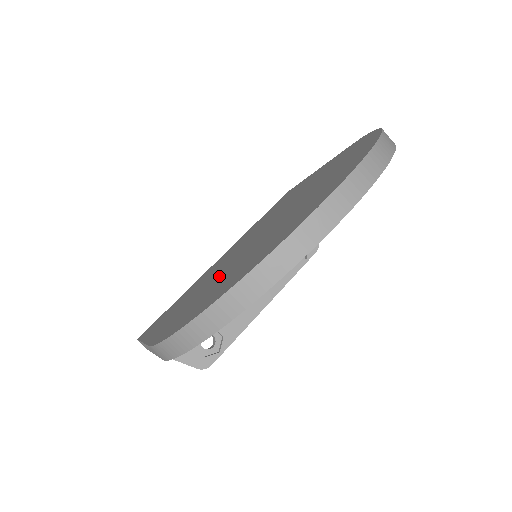
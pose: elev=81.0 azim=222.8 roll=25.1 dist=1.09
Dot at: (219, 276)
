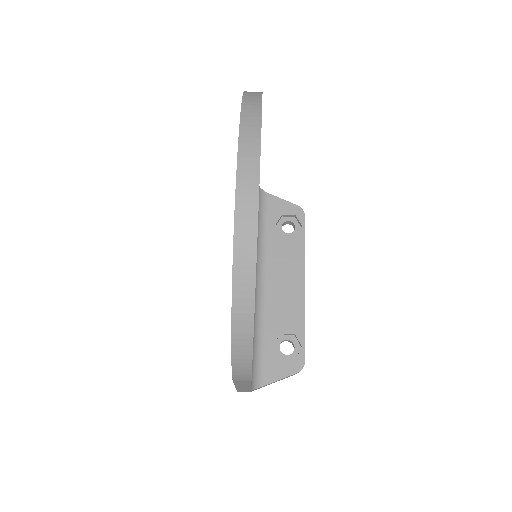
Dot at: occluded
